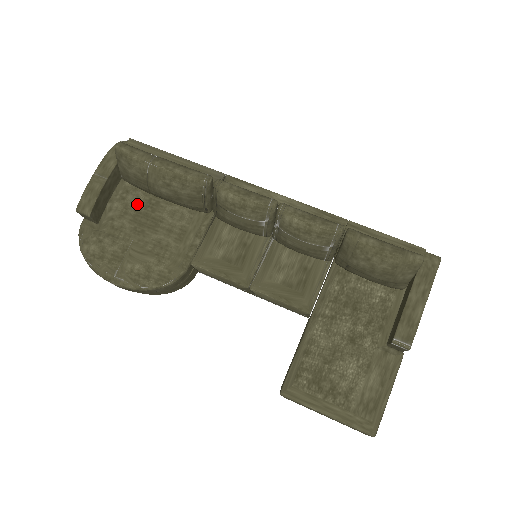
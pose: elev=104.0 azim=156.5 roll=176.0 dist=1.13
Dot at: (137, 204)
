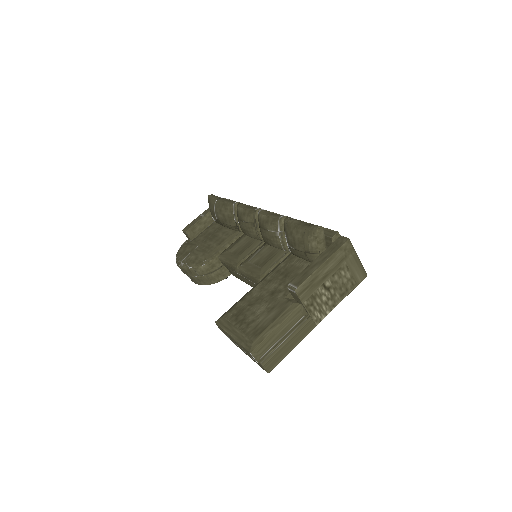
Dot at: (212, 230)
